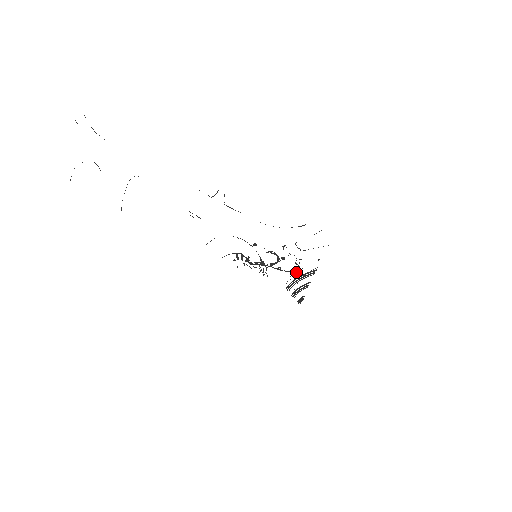
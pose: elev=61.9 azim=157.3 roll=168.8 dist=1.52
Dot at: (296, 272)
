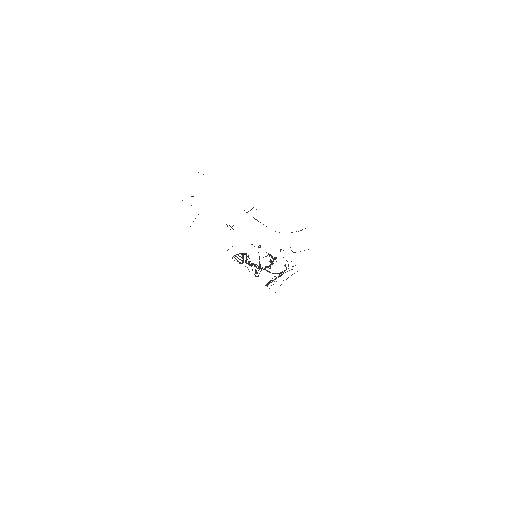
Dot at: (282, 274)
